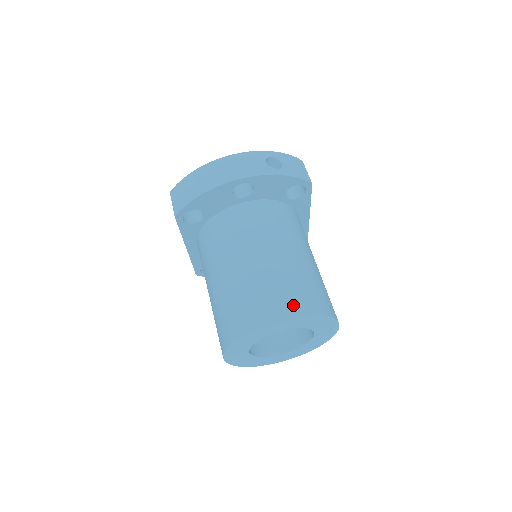
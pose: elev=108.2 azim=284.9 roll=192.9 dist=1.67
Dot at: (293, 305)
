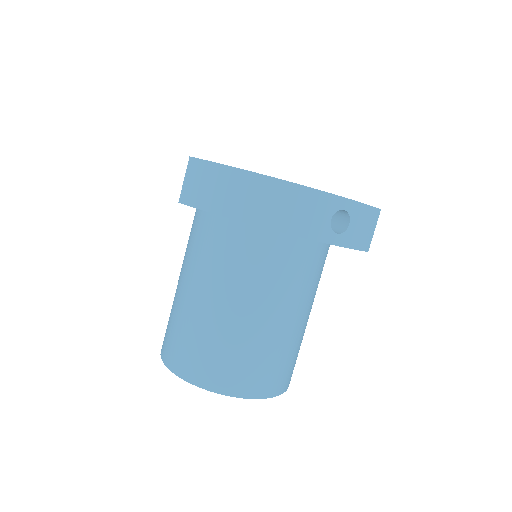
Dot at: (251, 385)
